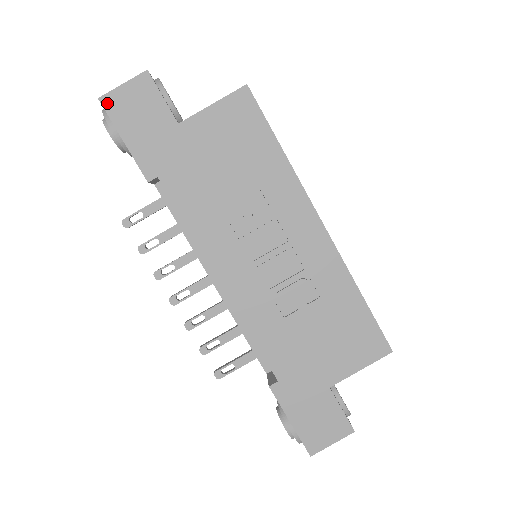
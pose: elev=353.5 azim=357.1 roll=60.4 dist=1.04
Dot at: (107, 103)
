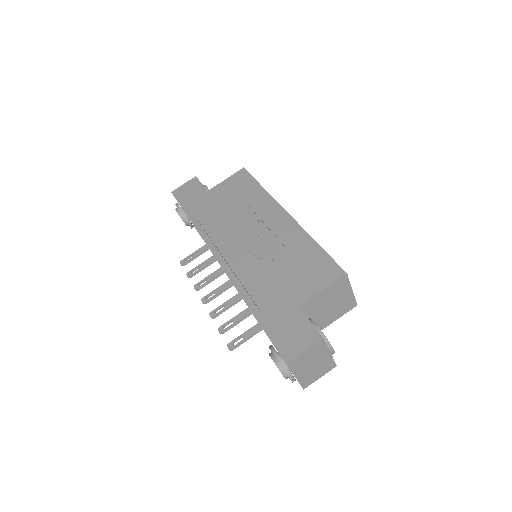
Dot at: (175, 193)
